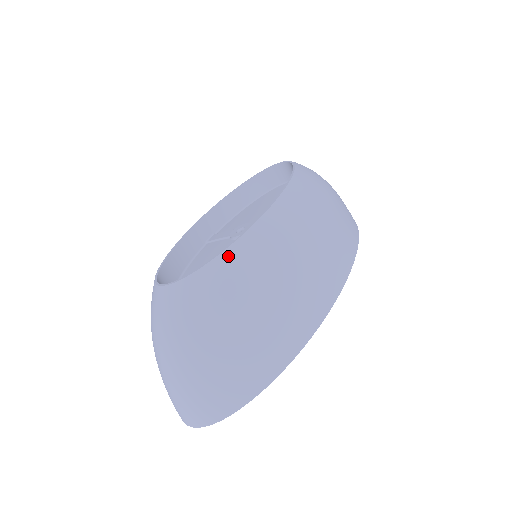
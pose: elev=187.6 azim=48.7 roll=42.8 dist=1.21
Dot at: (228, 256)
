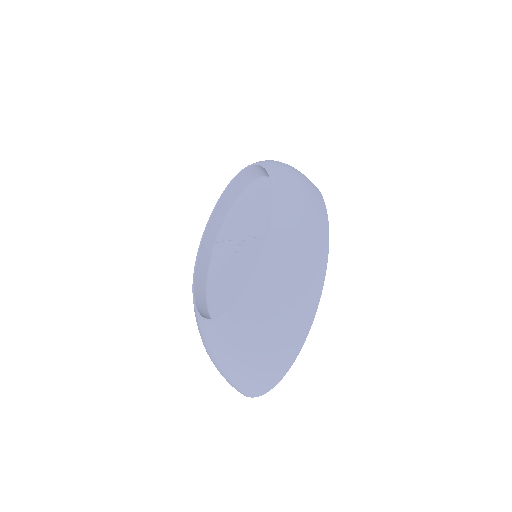
Dot at: (251, 287)
